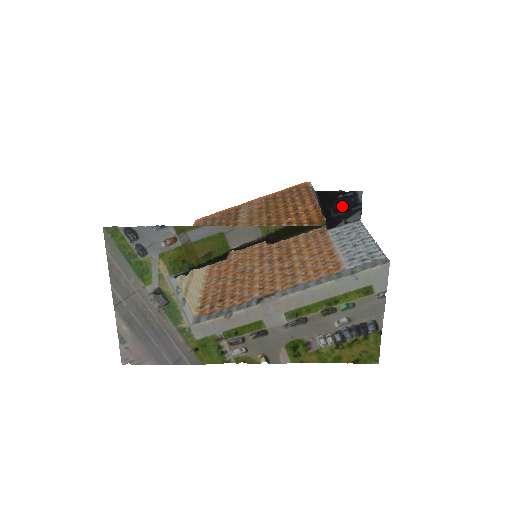
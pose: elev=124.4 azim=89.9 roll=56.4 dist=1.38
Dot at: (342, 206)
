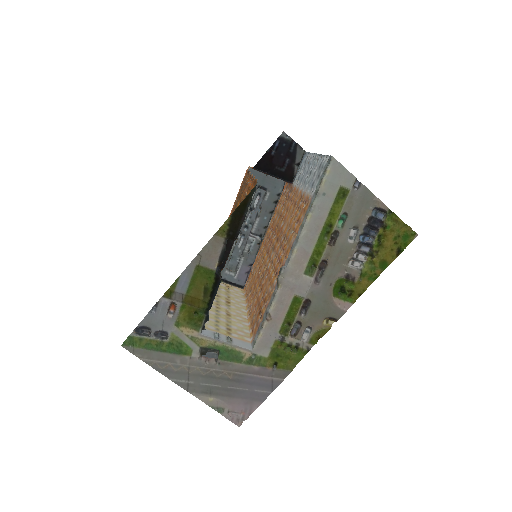
Dot at: (282, 157)
